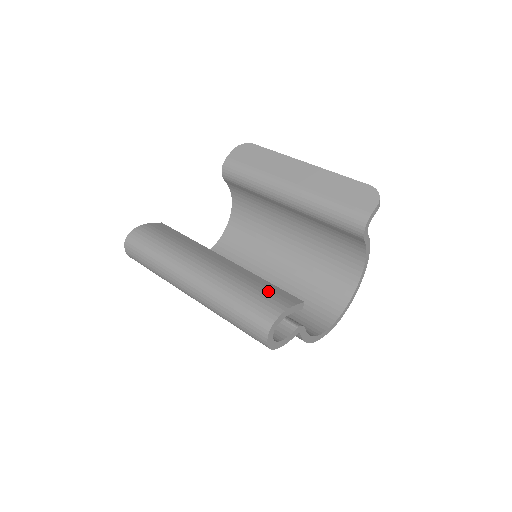
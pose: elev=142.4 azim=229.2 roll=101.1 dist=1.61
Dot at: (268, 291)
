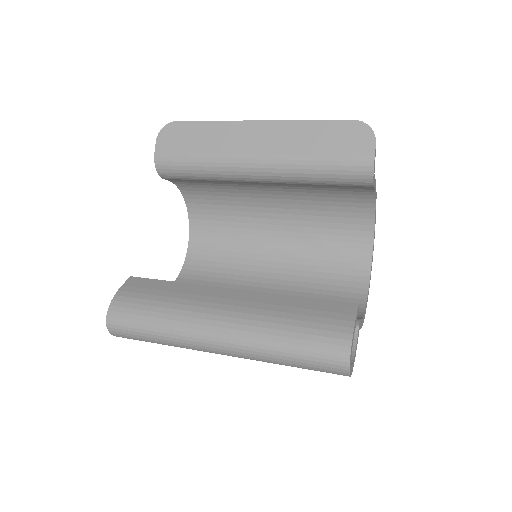
Dot at: (316, 315)
